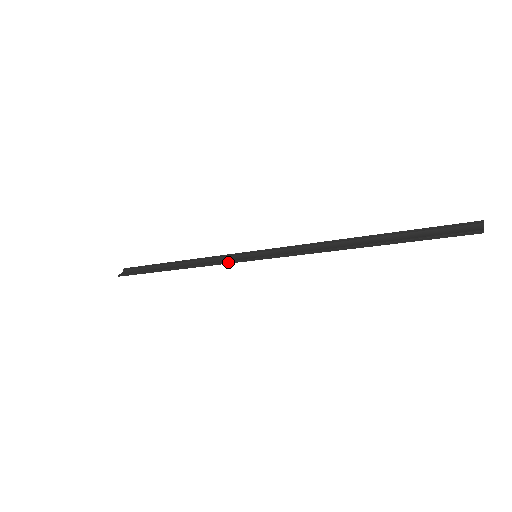
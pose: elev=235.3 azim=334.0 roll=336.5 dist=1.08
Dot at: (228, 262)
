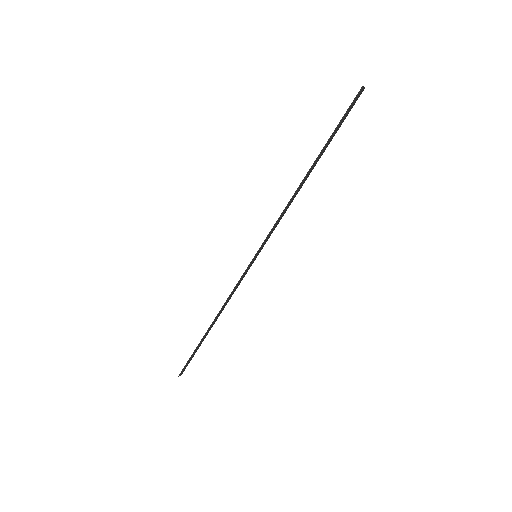
Dot at: (240, 278)
